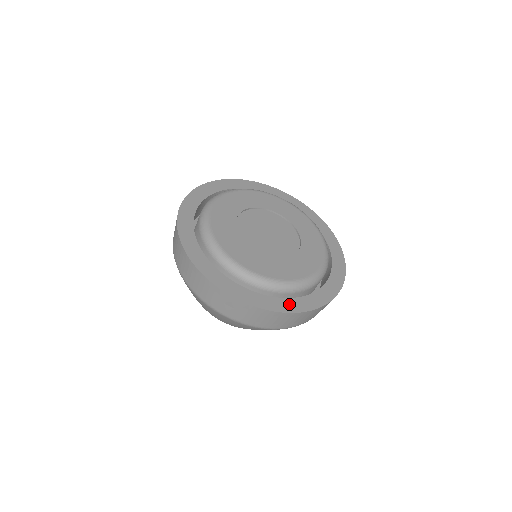
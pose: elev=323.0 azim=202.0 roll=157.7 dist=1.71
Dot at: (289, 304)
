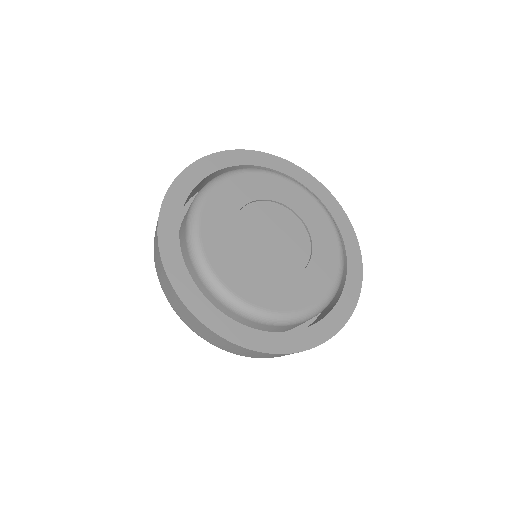
Dot at: (195, 298)
